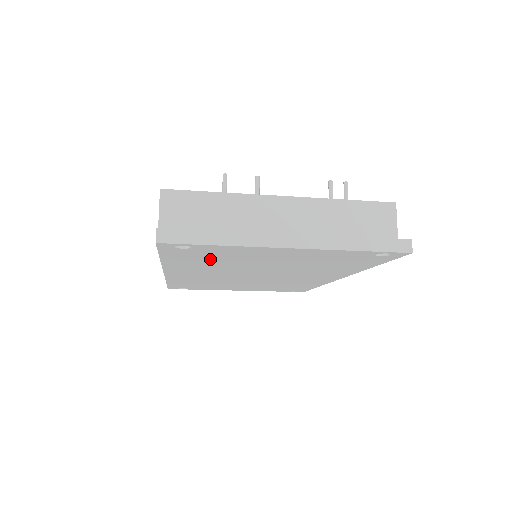
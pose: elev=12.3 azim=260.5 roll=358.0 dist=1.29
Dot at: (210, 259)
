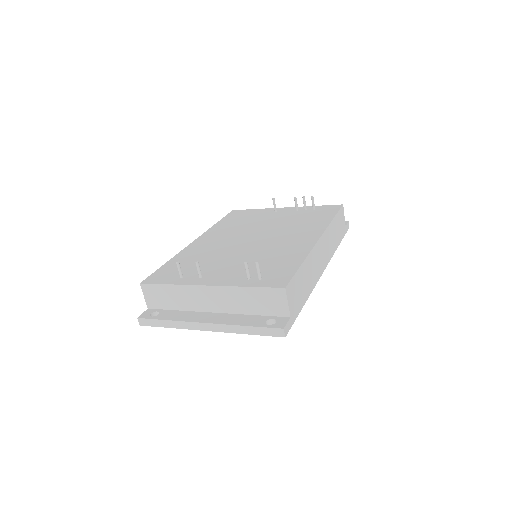
Dot at: occluded
